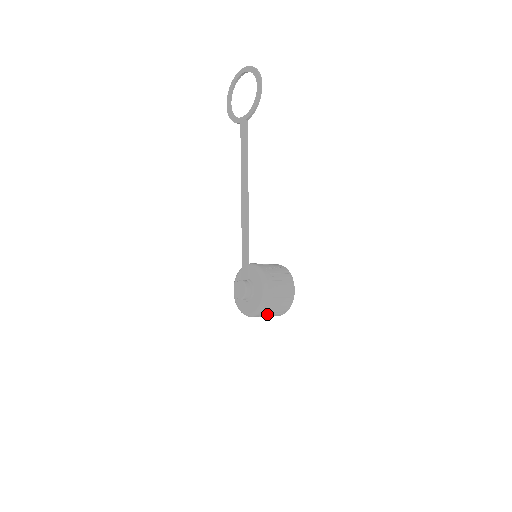
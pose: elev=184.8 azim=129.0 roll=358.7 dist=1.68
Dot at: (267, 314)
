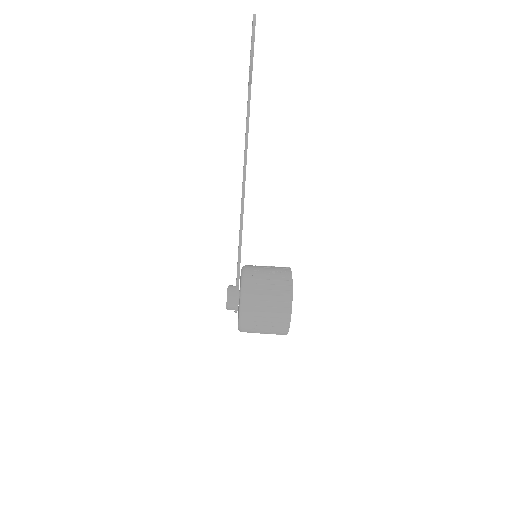
Dot at: (258, 331)
